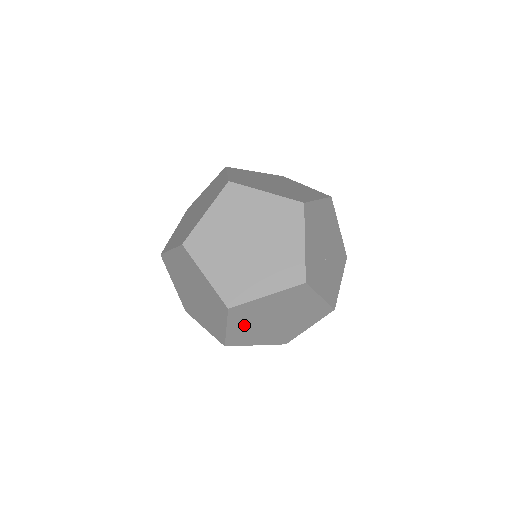
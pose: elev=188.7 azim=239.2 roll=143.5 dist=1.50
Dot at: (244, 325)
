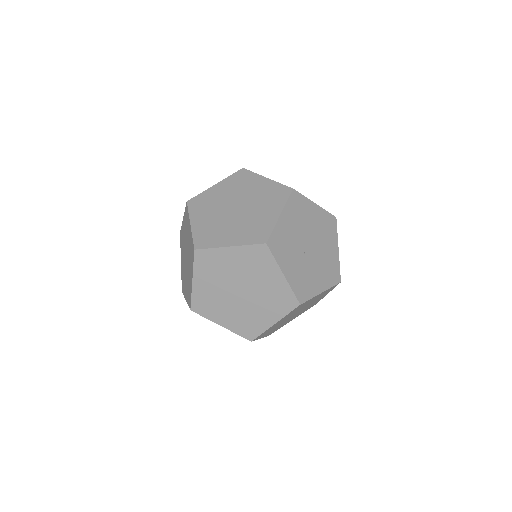
Dot at: (209, 284)
